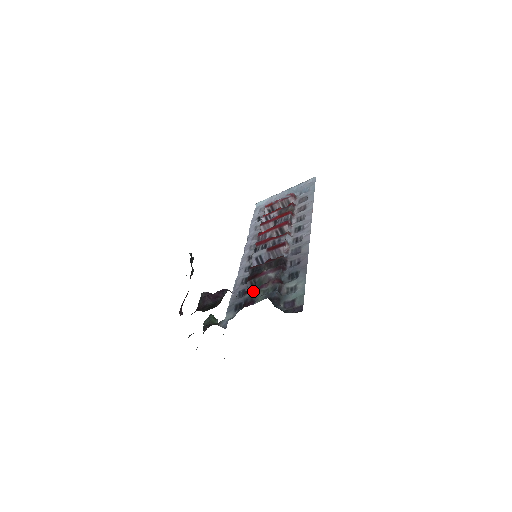
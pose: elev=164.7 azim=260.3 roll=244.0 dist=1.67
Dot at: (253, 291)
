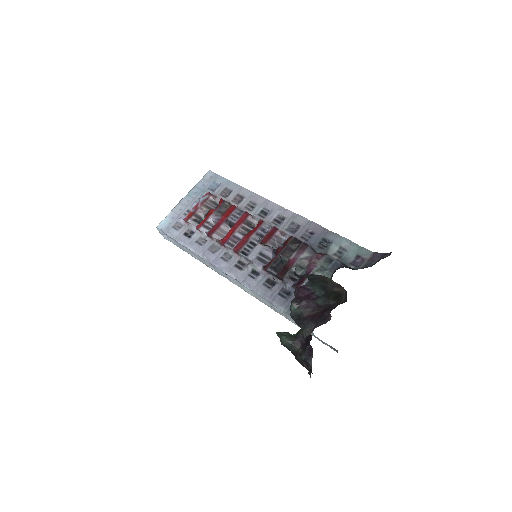
Dot at: (306, 278)
